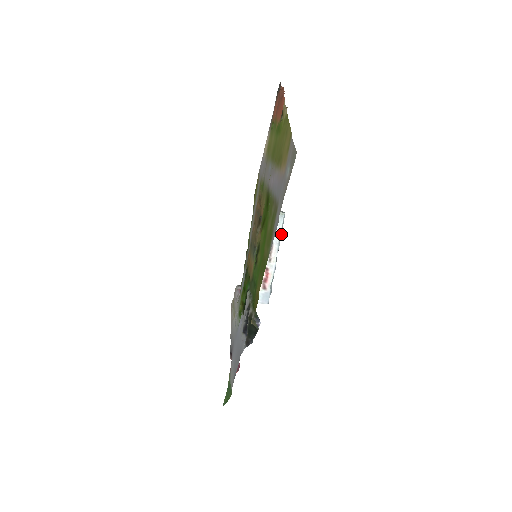
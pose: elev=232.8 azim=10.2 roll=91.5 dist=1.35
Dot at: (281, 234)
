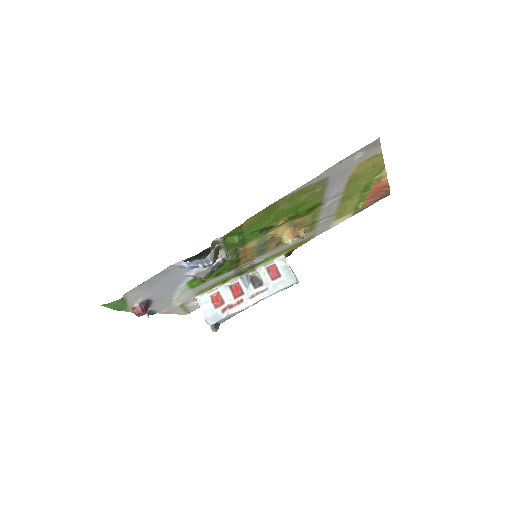
Dot at: (279, 291)
